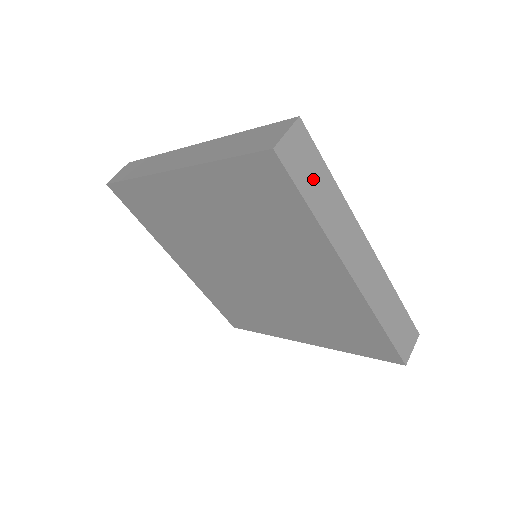
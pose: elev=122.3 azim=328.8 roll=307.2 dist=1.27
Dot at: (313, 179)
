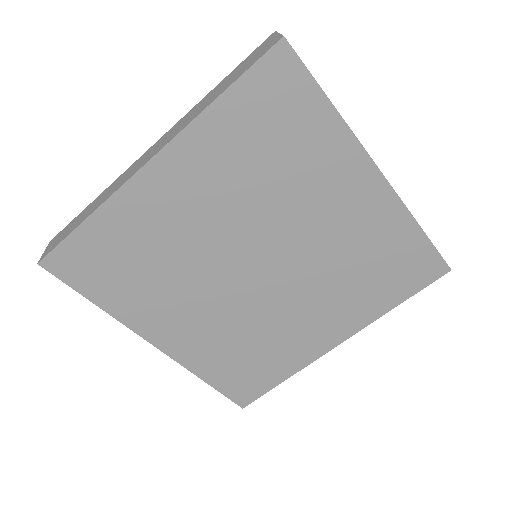
Dot at: occluded
